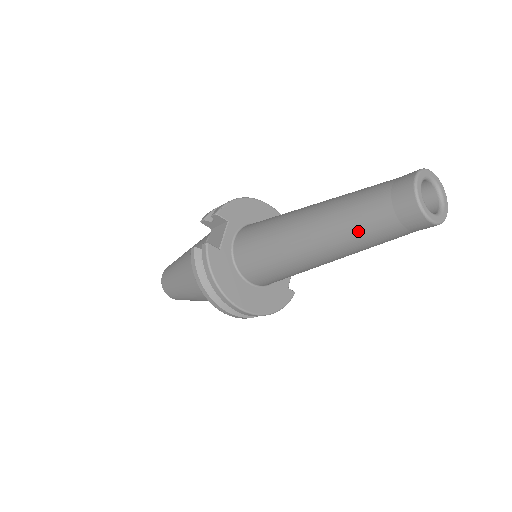
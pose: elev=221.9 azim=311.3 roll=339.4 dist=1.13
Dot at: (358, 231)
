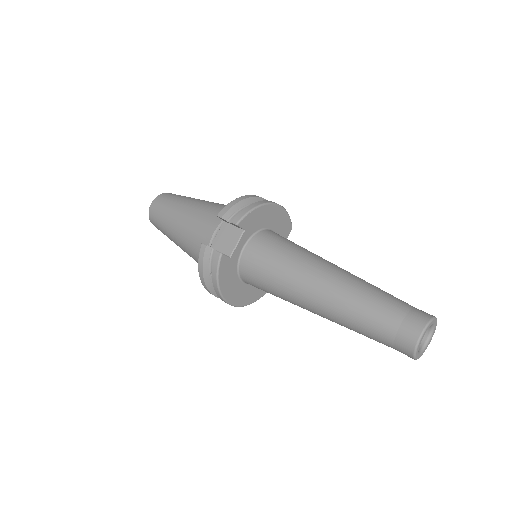
Dot at: (359, 329)
